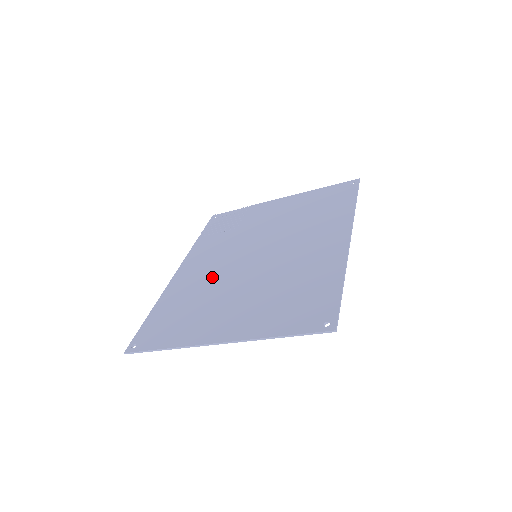
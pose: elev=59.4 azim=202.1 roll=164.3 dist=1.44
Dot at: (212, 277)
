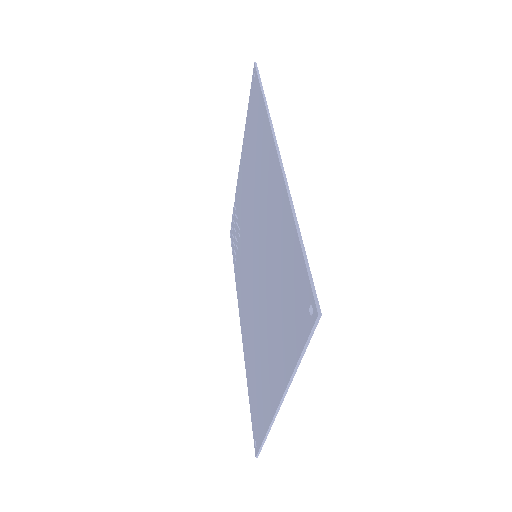
Dot at: (251, 314)
